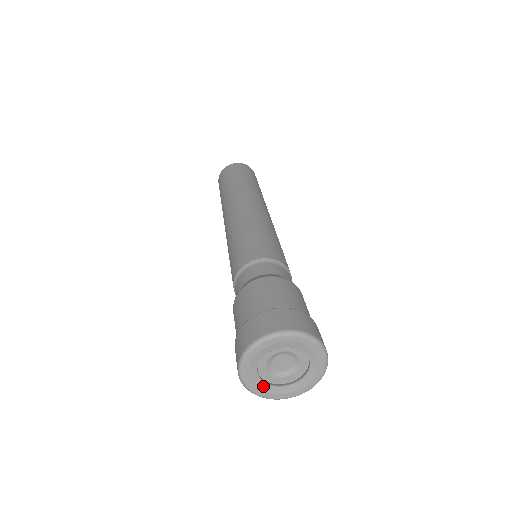
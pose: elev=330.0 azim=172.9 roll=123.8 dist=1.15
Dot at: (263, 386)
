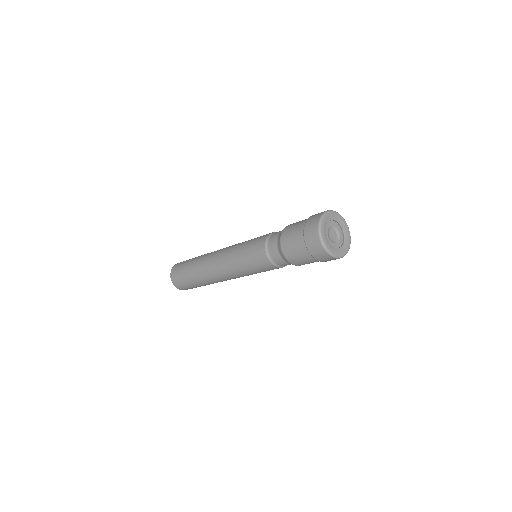
Dot at: (328, 242)
